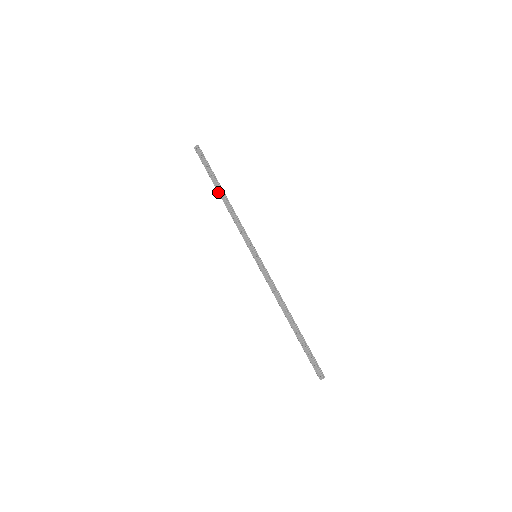
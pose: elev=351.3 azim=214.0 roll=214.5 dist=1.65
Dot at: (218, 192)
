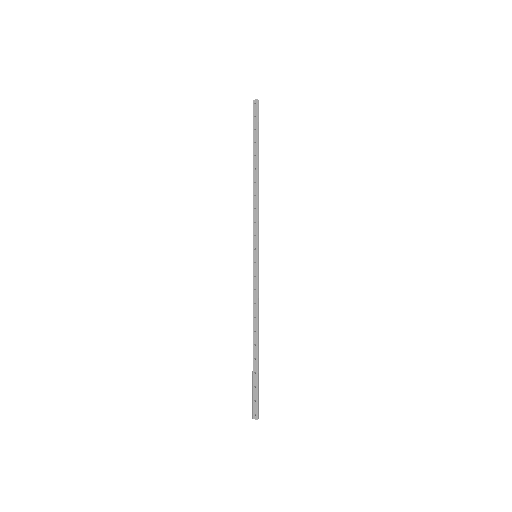
Dot at: (253, 164)
